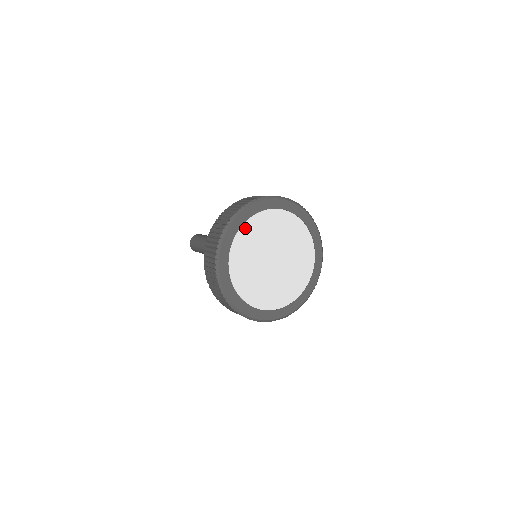
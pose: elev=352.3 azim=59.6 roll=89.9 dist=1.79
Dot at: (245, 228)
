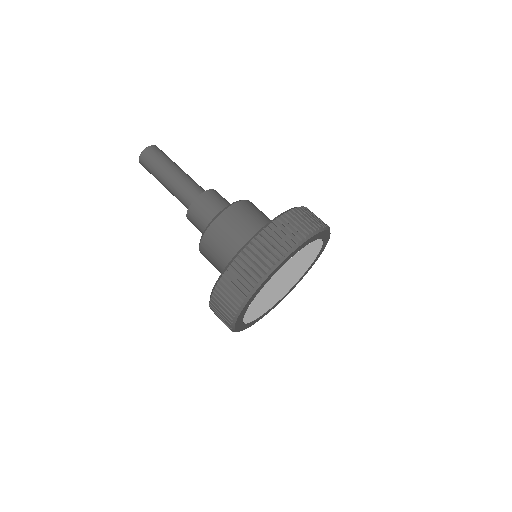
Dot at: (306, 248)
